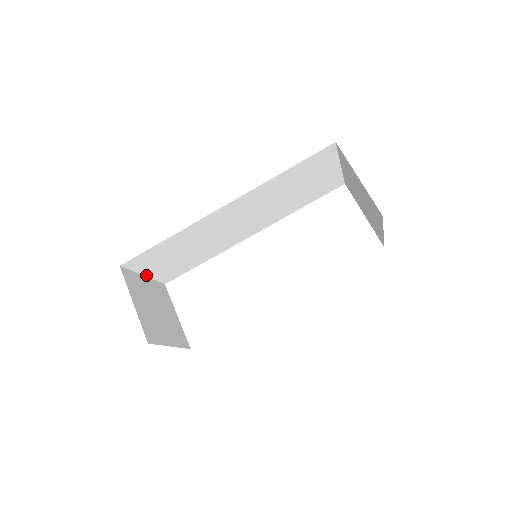
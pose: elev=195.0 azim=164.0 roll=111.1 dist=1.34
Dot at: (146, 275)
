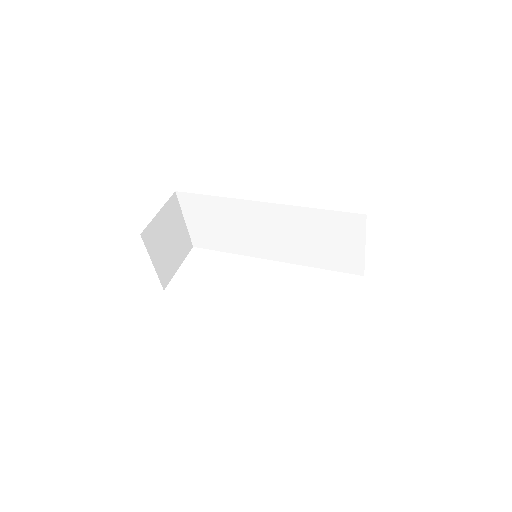
Dot at: (186, 221)
